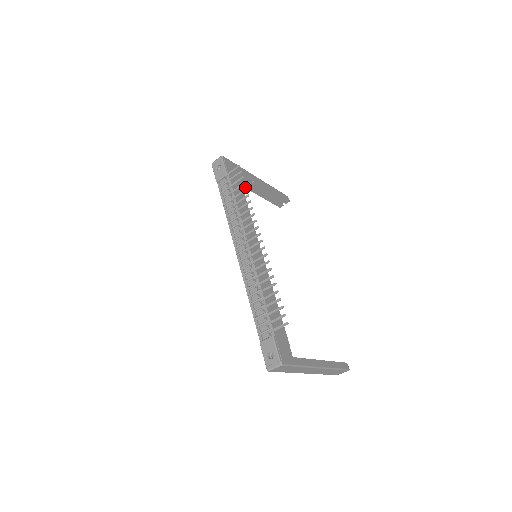
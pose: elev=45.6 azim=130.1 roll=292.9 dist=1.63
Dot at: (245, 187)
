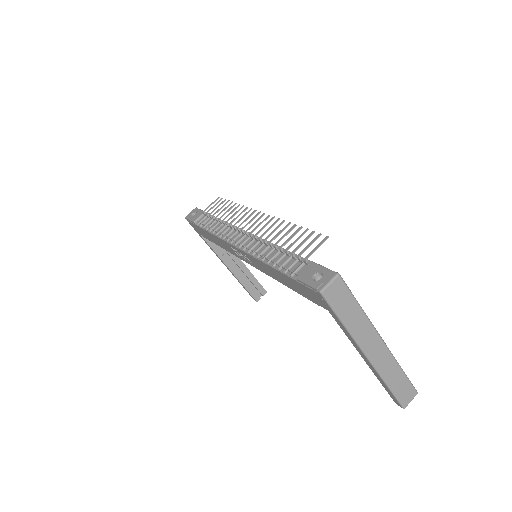
Dot at: (220, 257)
